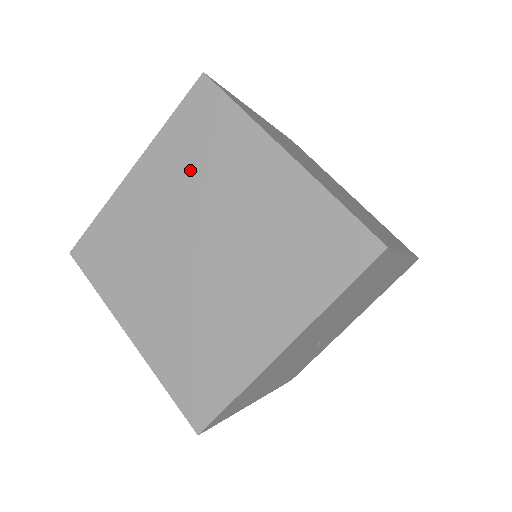
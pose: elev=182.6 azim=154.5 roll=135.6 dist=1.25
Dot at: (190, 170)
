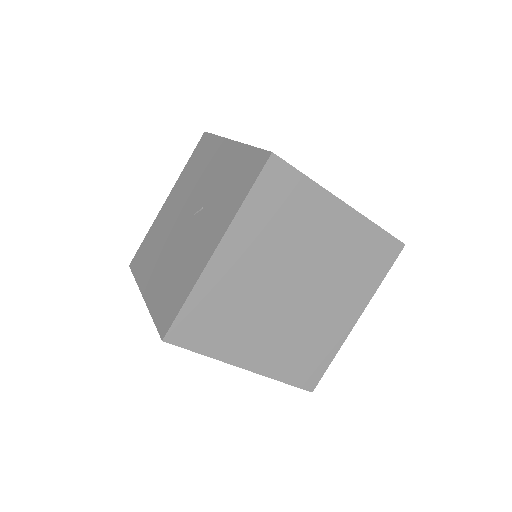
Dot at: (276, 235)
